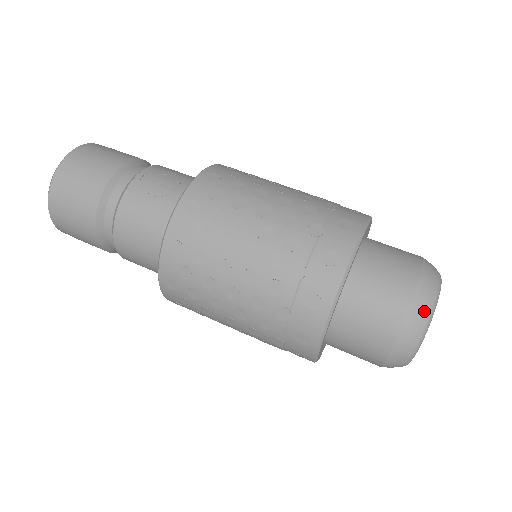
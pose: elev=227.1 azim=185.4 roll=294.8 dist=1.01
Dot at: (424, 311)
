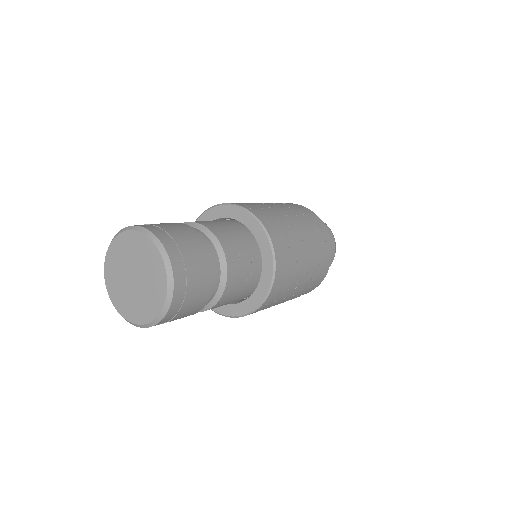
Dot at: occluded
